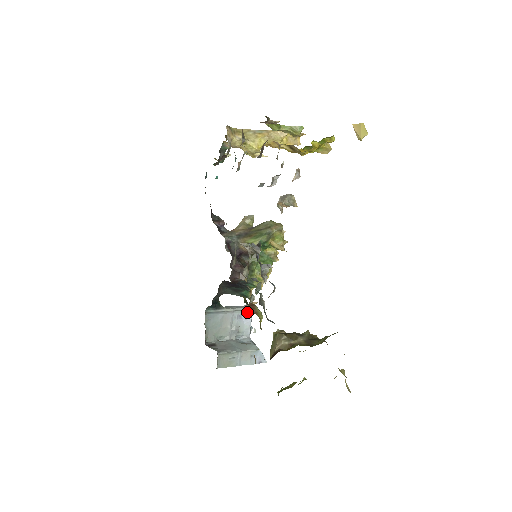
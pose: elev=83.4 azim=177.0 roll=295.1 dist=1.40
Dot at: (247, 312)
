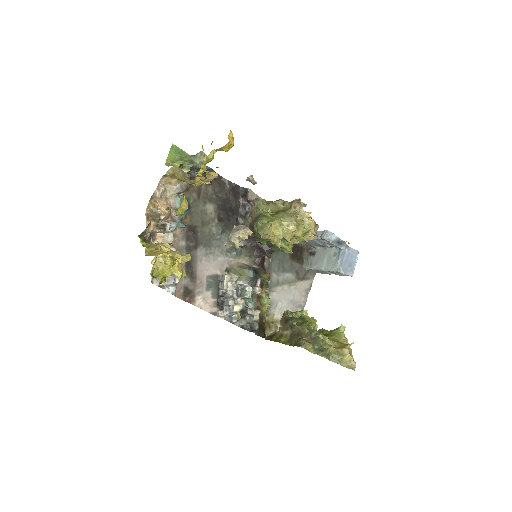
Dot at: (324, 239)
